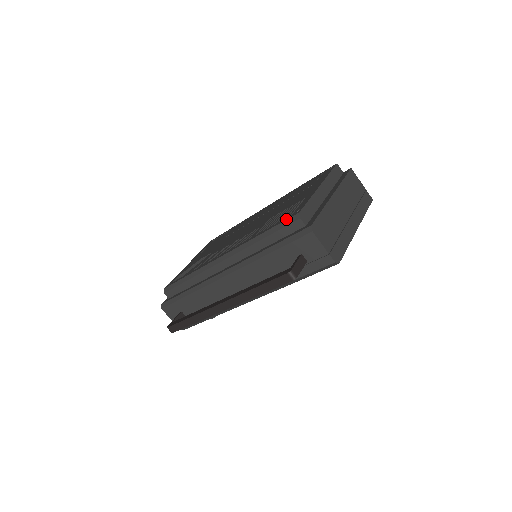
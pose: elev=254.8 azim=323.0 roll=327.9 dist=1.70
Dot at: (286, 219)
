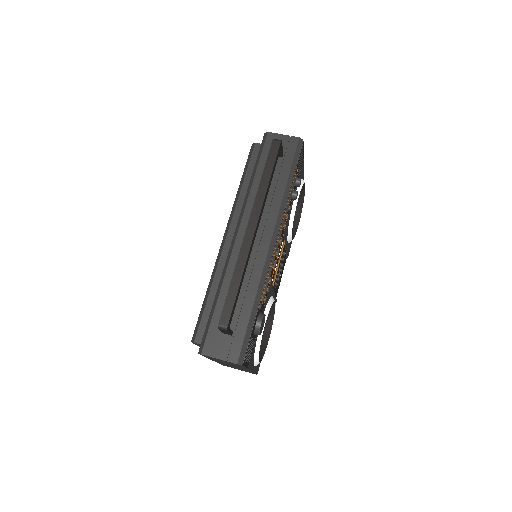
Dot at: (248, 157)
